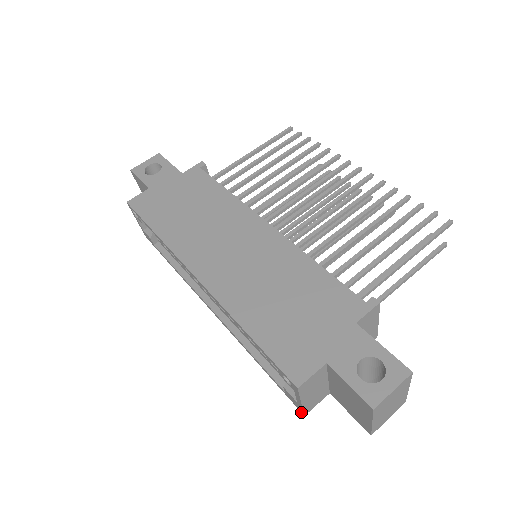
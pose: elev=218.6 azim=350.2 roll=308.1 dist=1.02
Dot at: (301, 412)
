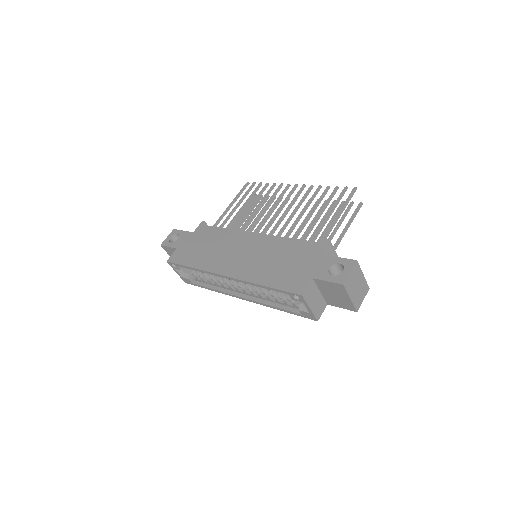
Dot at: occluded
